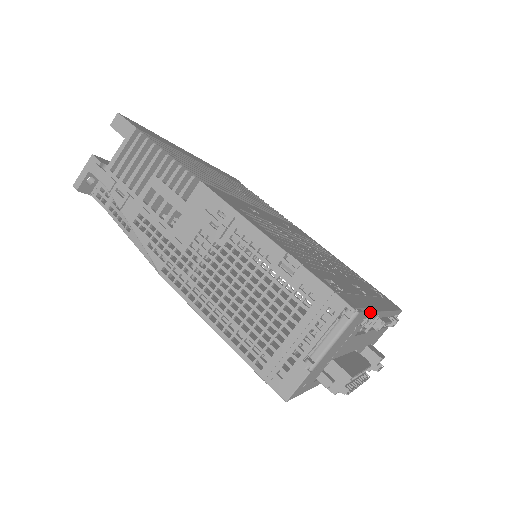
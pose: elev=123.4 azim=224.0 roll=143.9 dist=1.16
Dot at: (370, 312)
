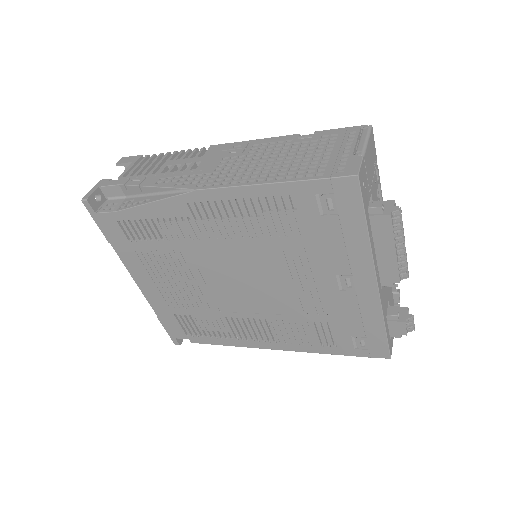
Dot at: (377, 167)
